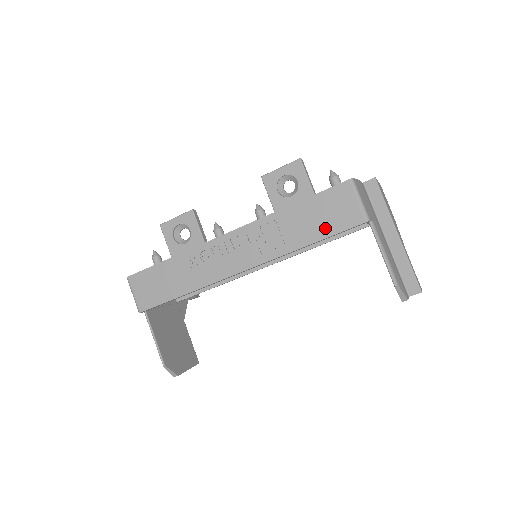
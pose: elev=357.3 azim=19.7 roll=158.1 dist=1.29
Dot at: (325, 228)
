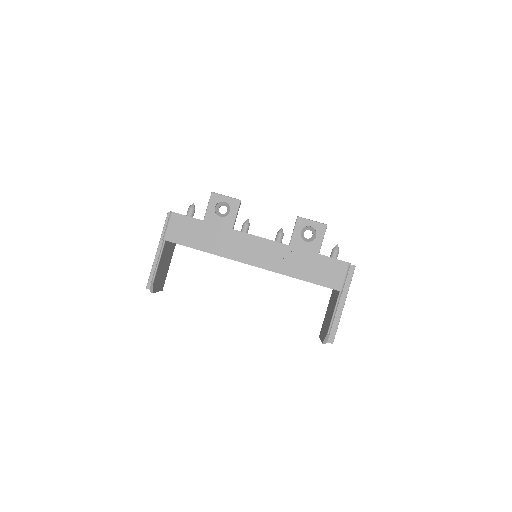
Dot at: (317, 278)
